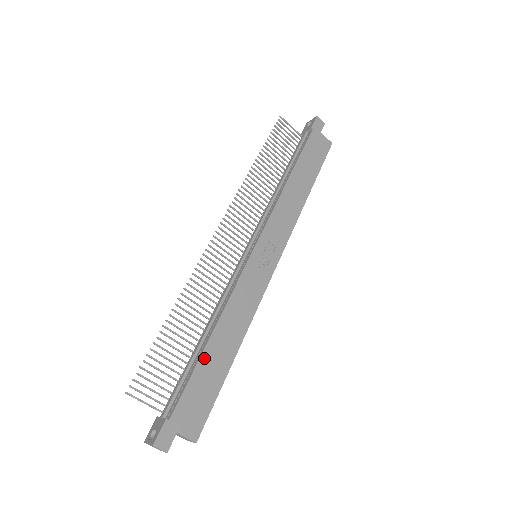
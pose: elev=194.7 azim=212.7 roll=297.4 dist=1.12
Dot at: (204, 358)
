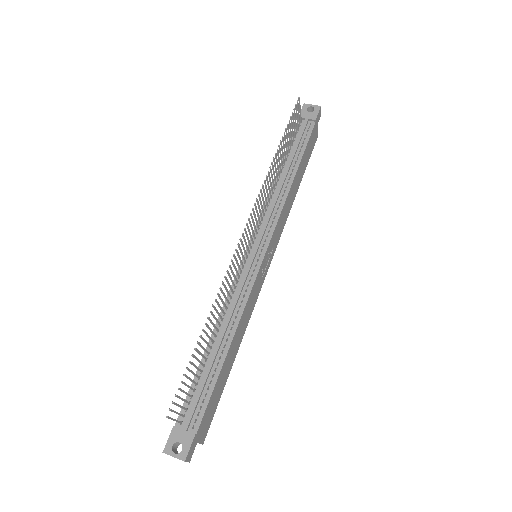
Dot at: (222, 370)
